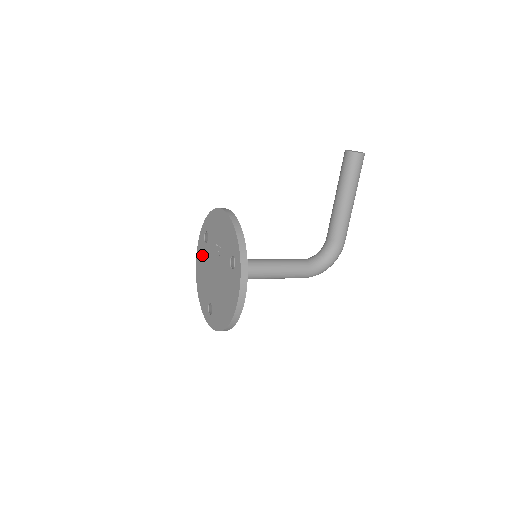
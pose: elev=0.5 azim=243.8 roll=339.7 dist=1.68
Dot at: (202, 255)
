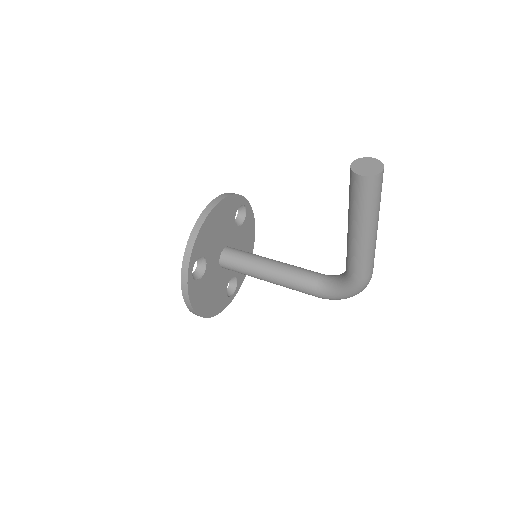
Dot at: occluded
